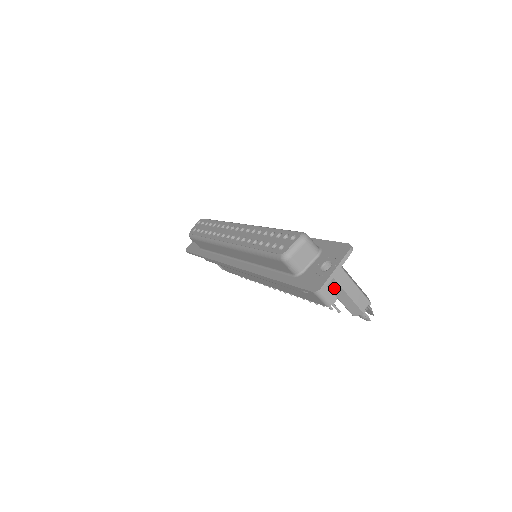
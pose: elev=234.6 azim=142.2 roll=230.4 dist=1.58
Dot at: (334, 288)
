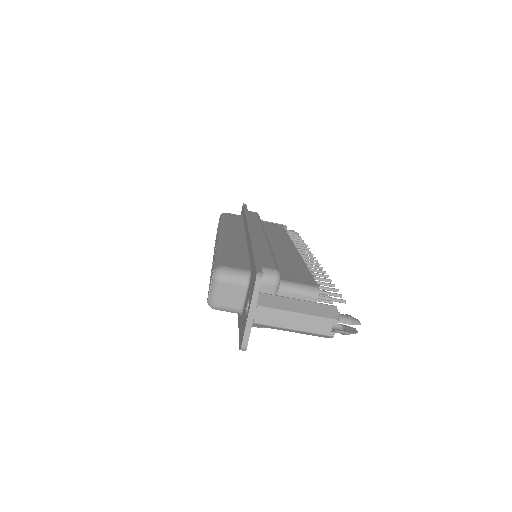
Dot at: (271, 327)
